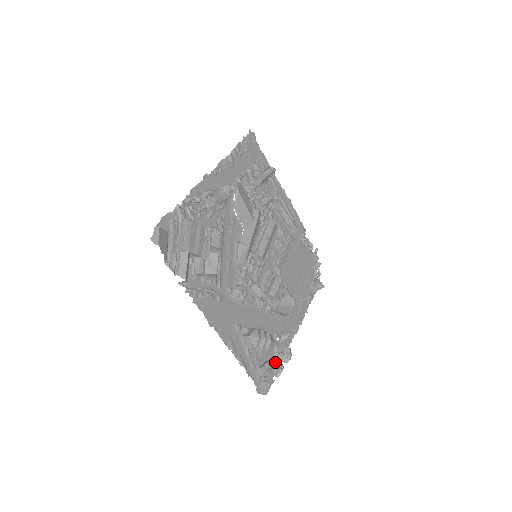
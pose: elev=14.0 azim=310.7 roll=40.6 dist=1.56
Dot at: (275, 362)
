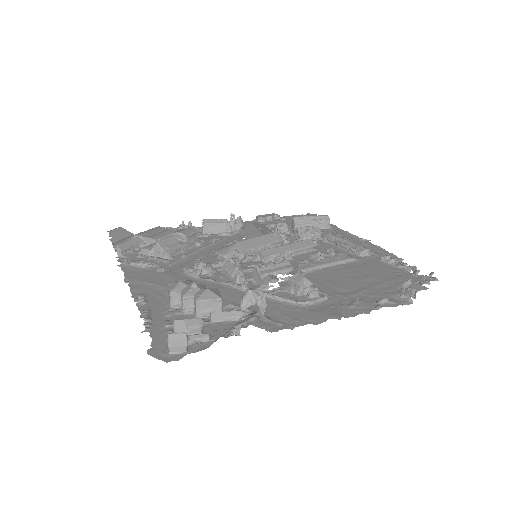
Dot at: (225, 335)
